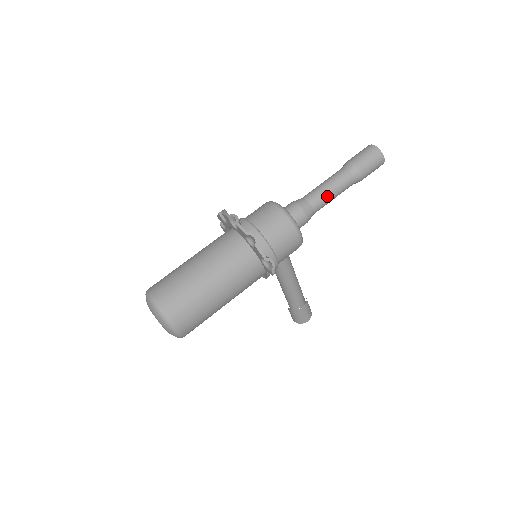
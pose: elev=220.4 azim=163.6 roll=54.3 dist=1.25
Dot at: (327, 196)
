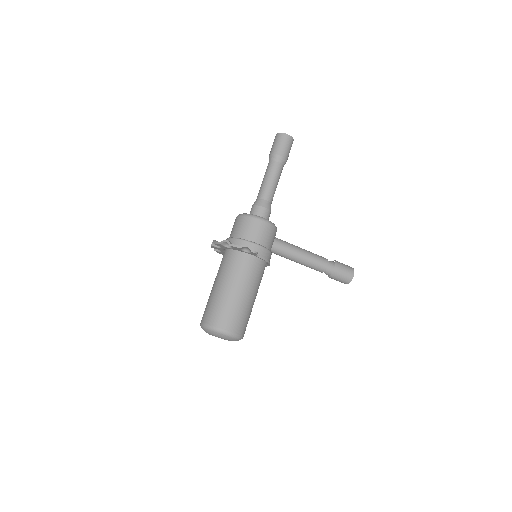
Dot at: (268, 185)
